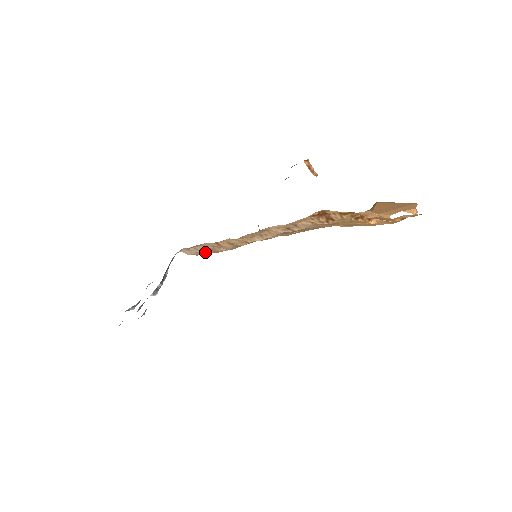
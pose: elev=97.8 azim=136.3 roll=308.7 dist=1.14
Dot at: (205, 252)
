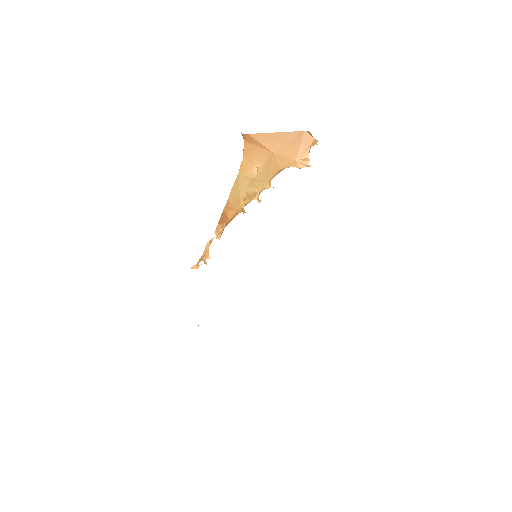
Dot at: occluded
